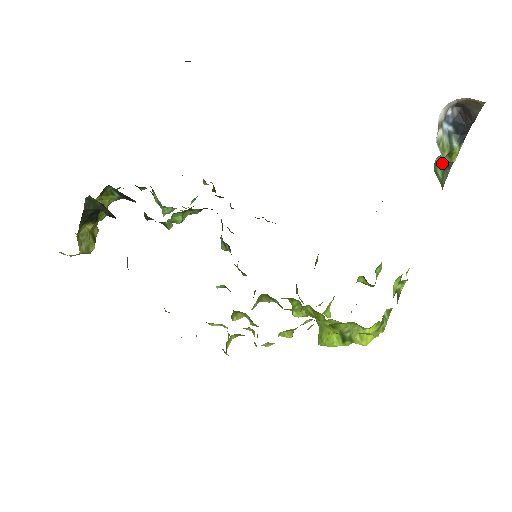
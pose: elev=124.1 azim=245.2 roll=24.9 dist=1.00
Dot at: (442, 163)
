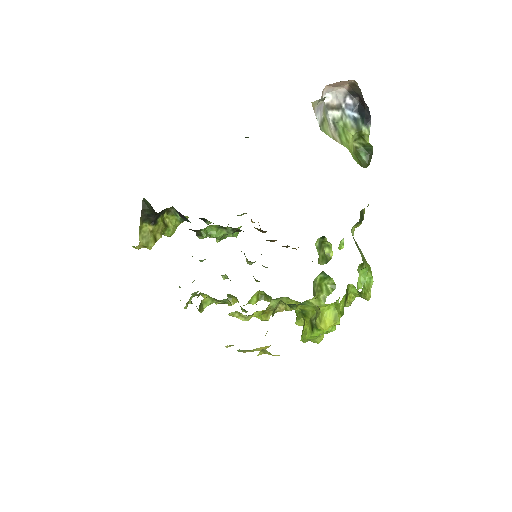
Dot at: (364, 148)
